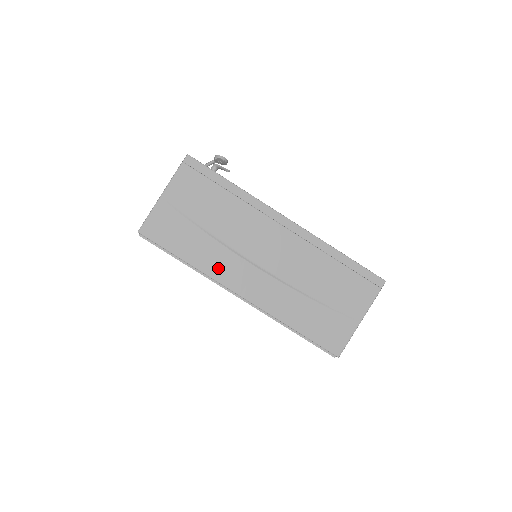
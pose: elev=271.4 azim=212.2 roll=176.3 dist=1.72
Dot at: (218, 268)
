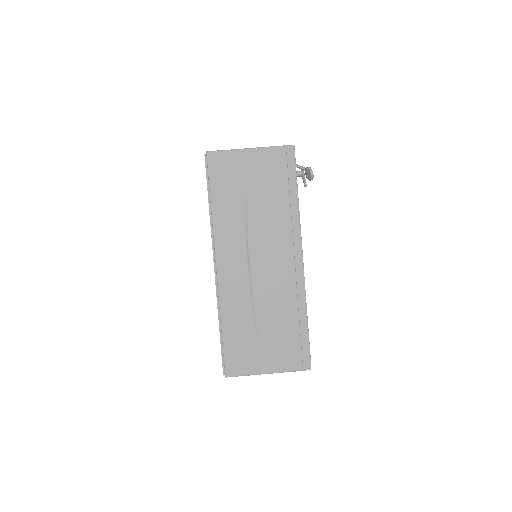
Dot at: (225, 233)
